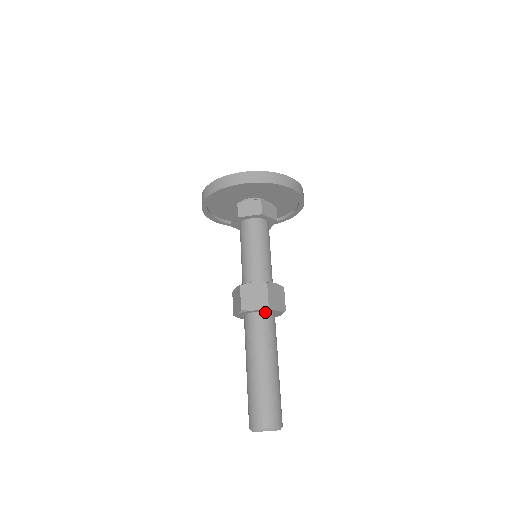
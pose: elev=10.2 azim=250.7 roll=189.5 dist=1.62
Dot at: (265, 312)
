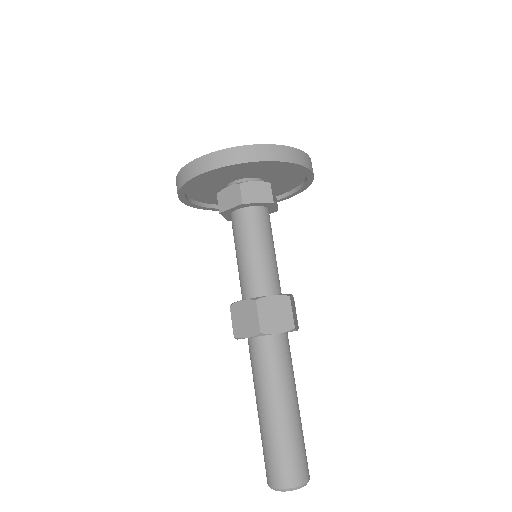
Dot at: (264, 336)
